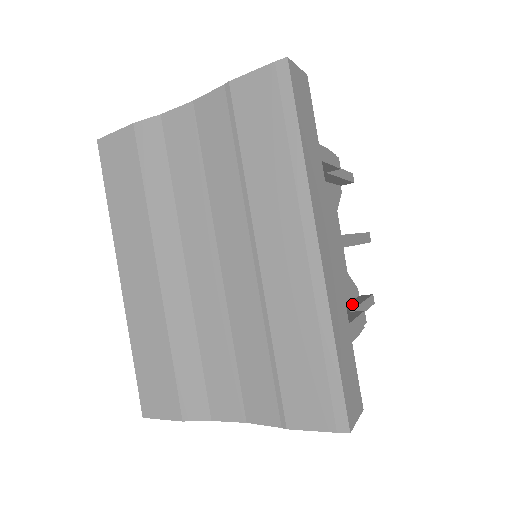
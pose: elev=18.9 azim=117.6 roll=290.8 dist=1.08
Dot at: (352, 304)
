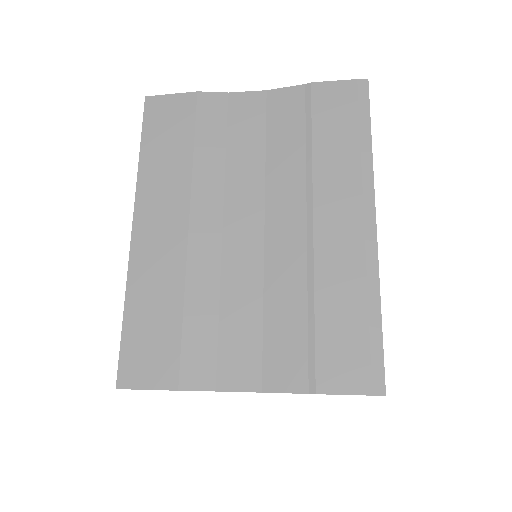
Dot at: occluded
